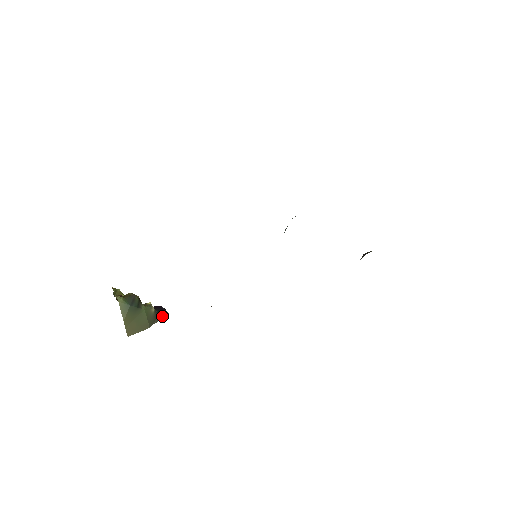
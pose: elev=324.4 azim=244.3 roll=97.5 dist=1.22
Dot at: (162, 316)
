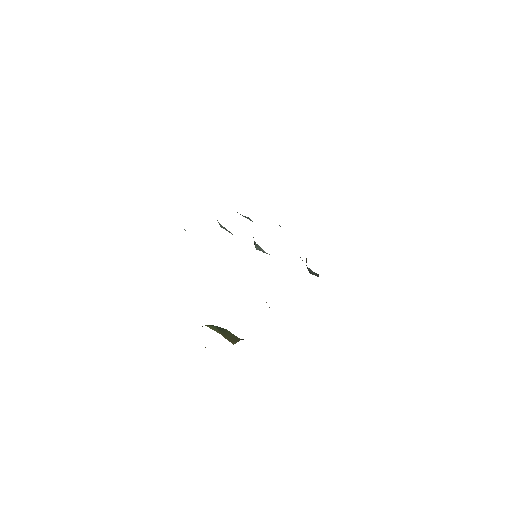
Dot at: (241, 339)
